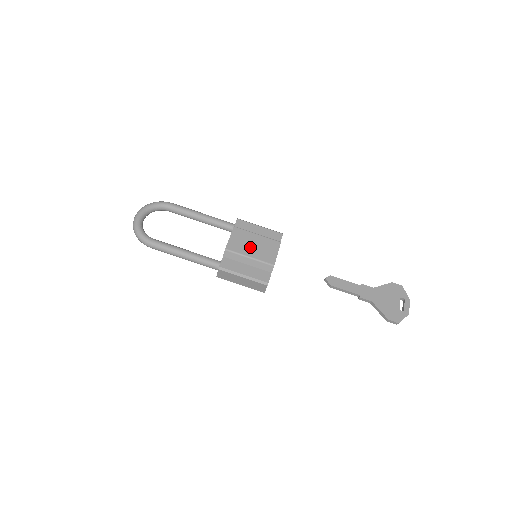
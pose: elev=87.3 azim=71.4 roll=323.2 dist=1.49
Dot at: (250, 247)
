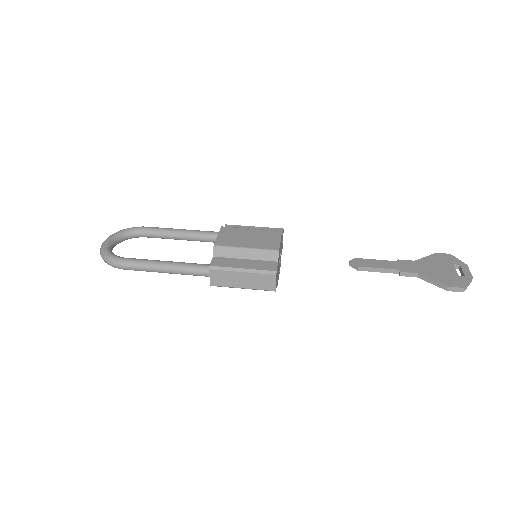
Dot at: (244, 240)
